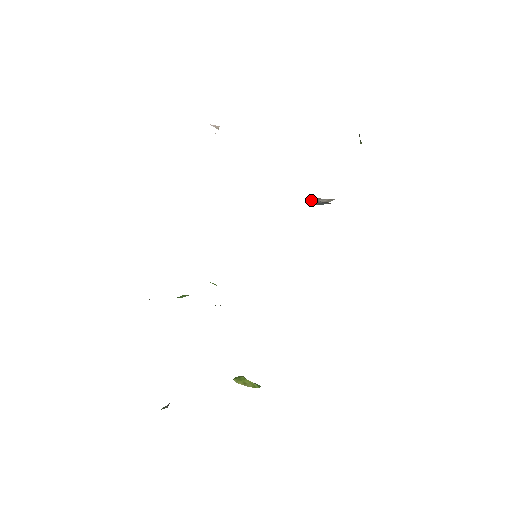
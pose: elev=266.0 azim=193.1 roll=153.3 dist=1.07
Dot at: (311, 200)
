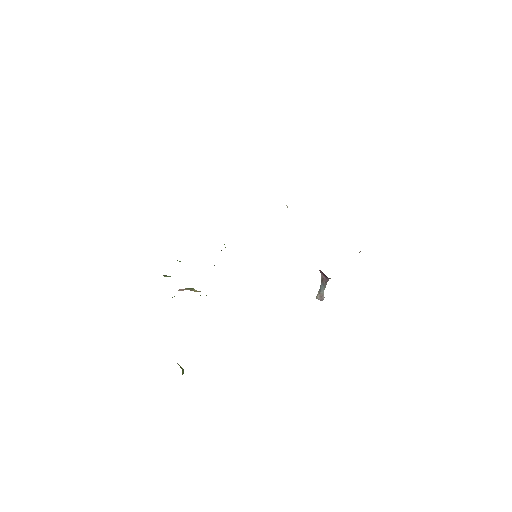
Dot at: occluded
